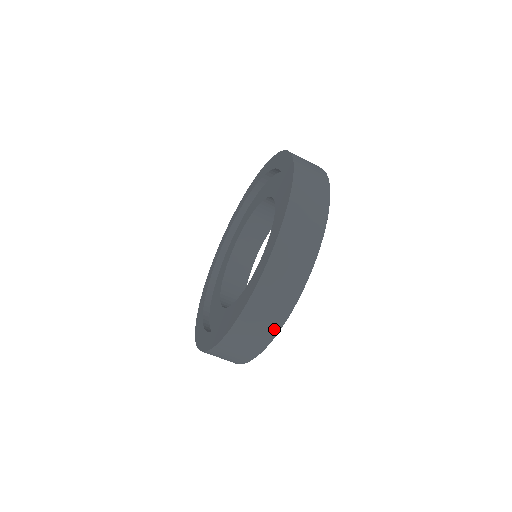
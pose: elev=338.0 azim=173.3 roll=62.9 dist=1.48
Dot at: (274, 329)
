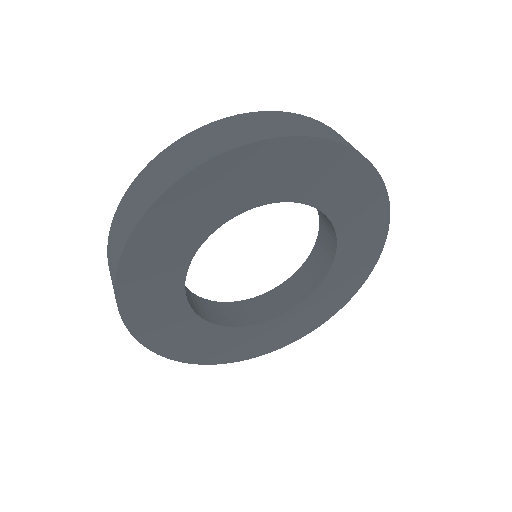
Dot at: (120, 250)
